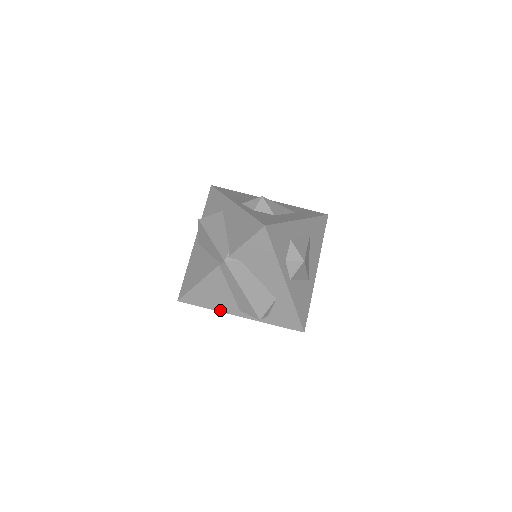
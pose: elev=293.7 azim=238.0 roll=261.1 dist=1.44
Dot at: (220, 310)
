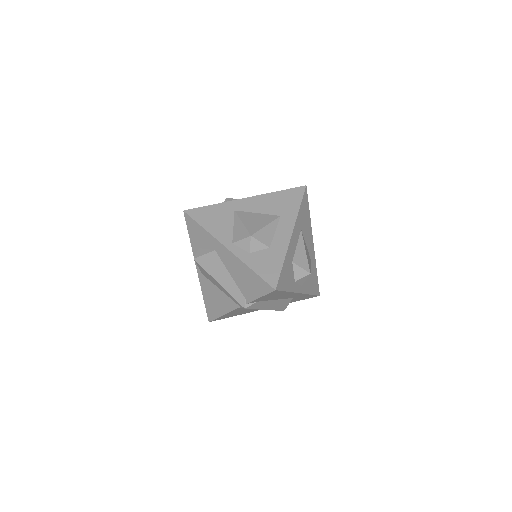
Dot at: occluded
